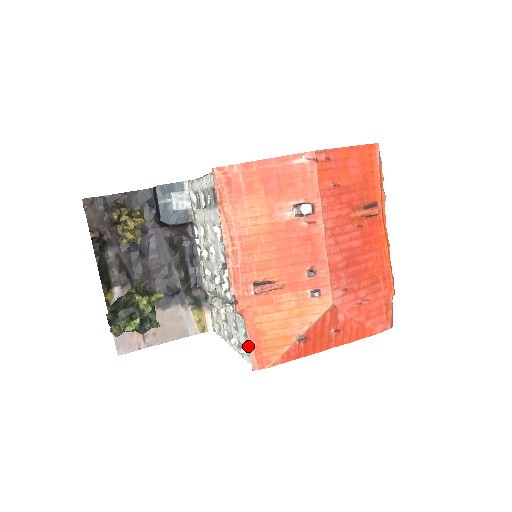
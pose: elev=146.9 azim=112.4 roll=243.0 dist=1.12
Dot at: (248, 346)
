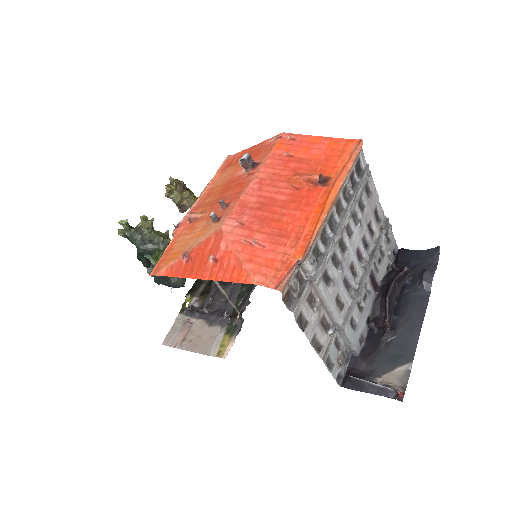
Dot at: (160, 259)
